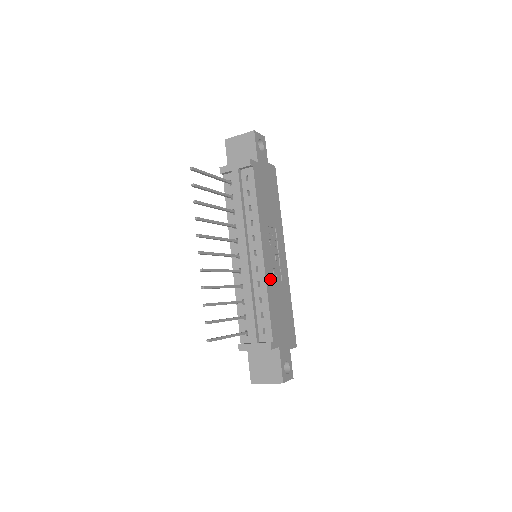
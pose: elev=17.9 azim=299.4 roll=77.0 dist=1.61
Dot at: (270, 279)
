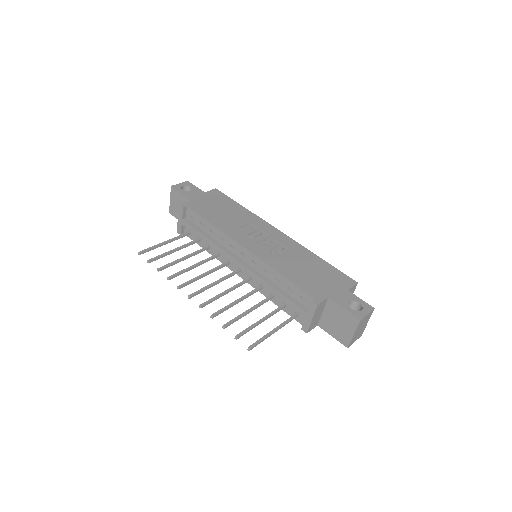
Dot at: (271, 259)
